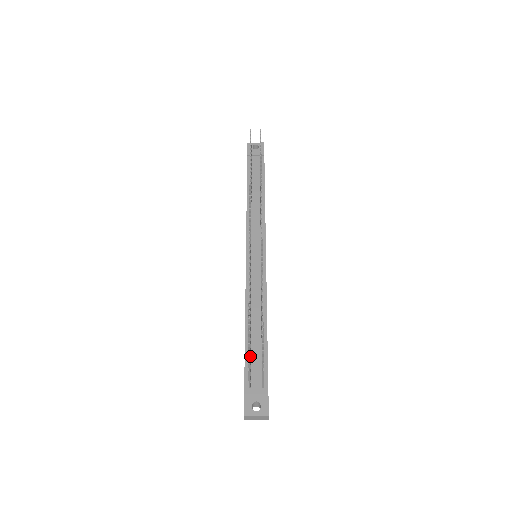
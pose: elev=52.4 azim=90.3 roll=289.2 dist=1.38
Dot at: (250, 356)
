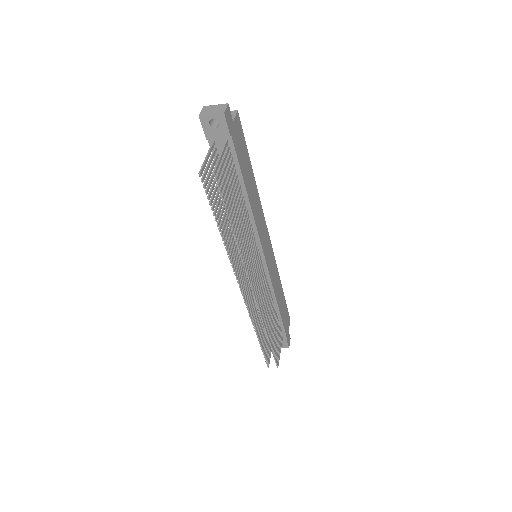
Dot at: occluded
